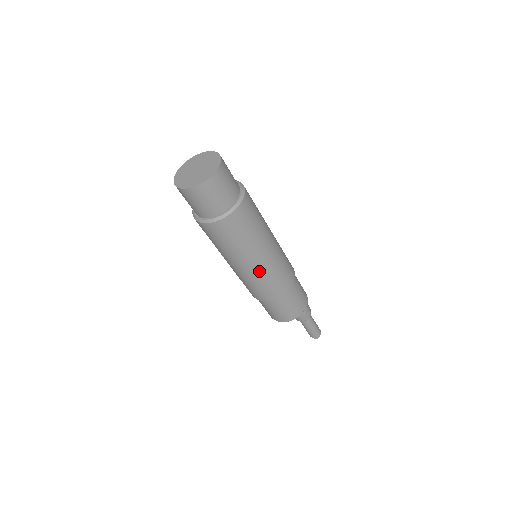
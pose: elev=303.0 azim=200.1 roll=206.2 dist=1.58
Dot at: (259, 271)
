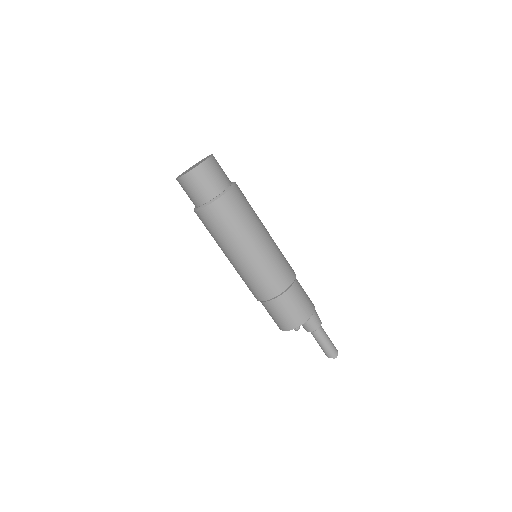
Dot at: (261, 257)
